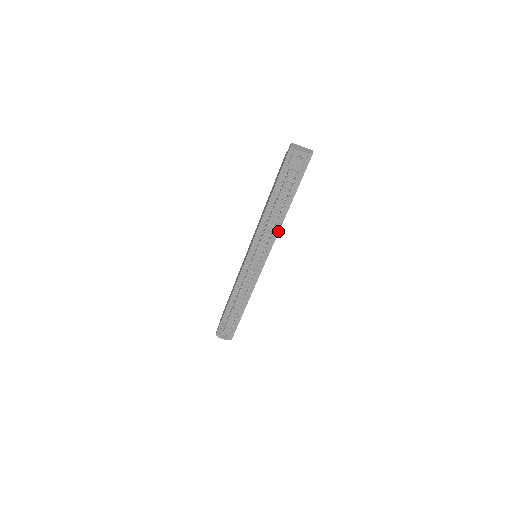
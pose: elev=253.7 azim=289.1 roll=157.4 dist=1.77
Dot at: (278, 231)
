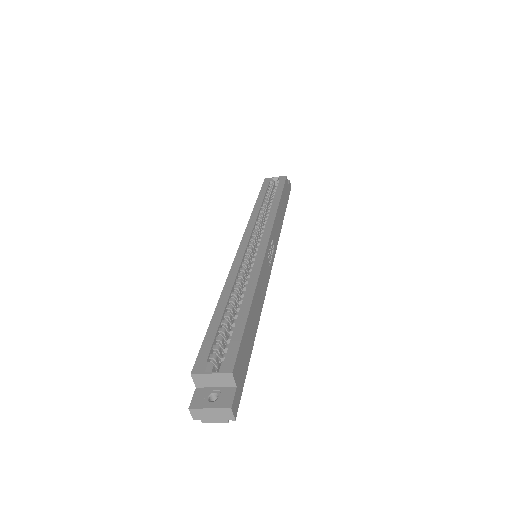
Dot at: (262, 302)
